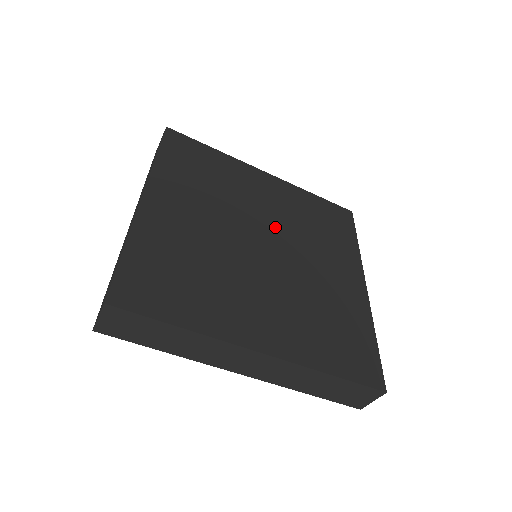
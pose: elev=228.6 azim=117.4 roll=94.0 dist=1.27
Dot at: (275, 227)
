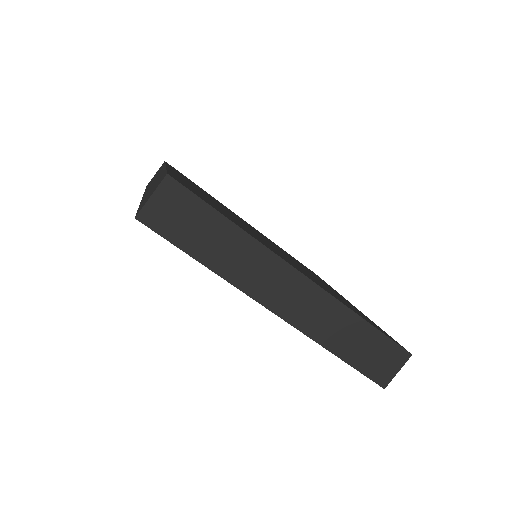
Dot at: occluded
